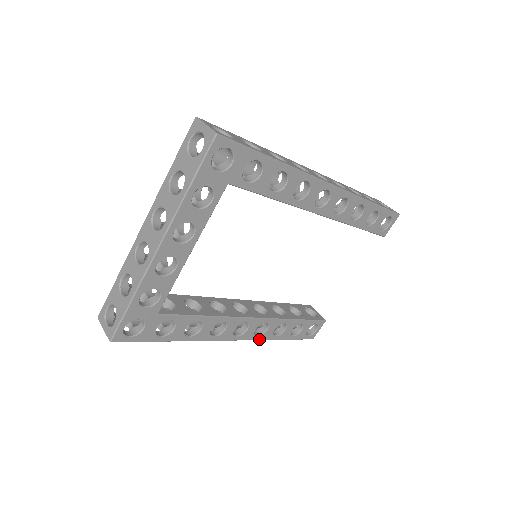
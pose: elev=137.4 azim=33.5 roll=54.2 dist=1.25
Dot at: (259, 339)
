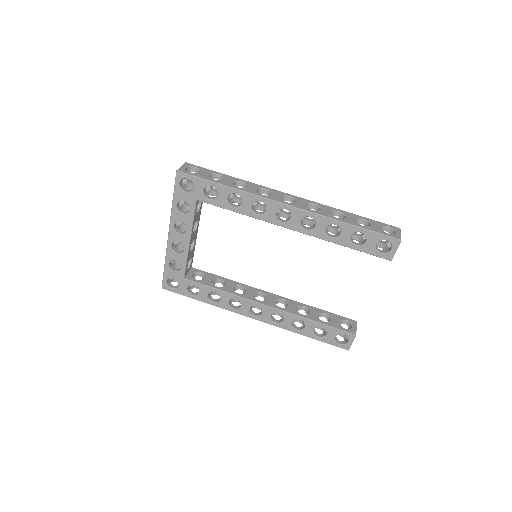
Dot at: (279, 327)
